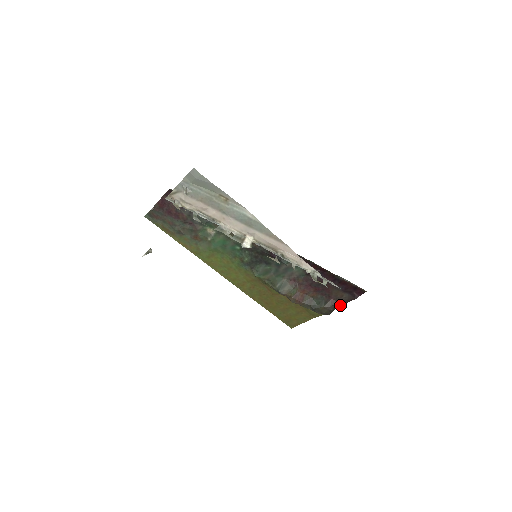
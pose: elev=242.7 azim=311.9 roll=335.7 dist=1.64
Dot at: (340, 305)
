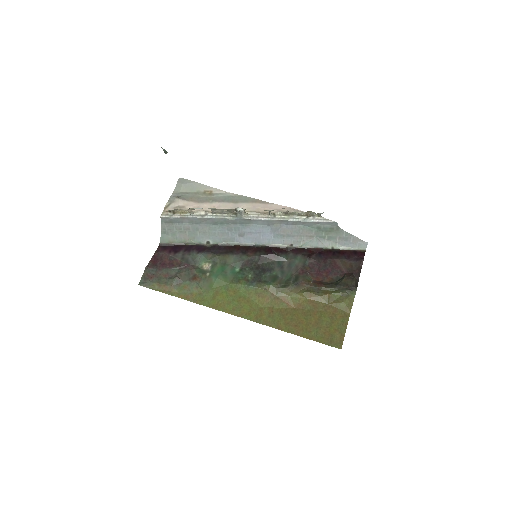
Dot at: (358, 276)
